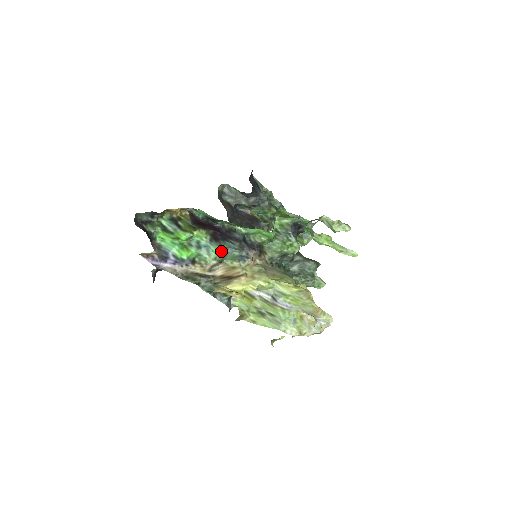
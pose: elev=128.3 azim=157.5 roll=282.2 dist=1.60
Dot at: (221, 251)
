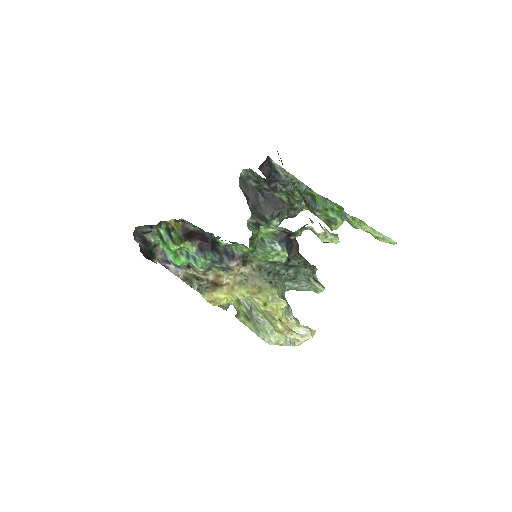
Dot at: (205, 262)
